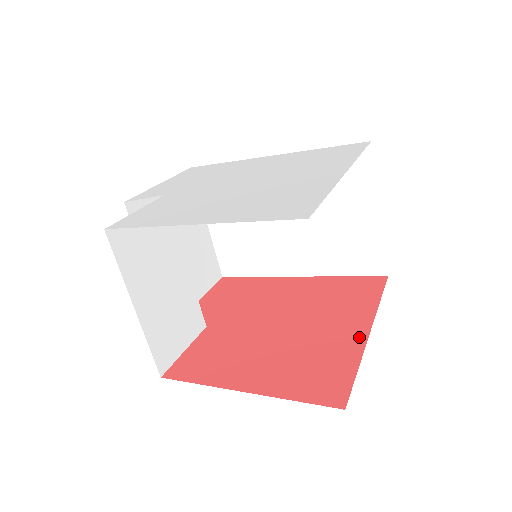
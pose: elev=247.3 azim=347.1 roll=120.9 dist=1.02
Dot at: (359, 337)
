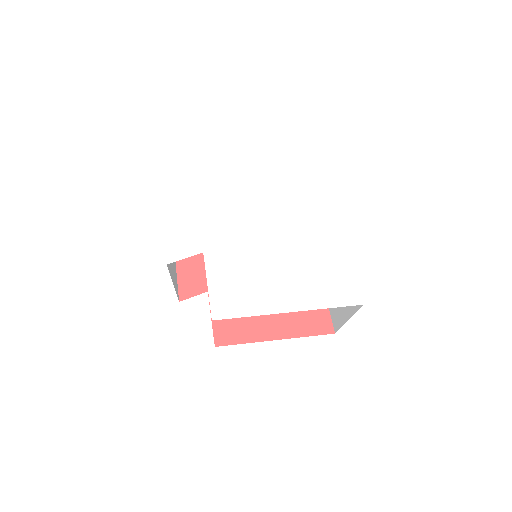
Dot at: occluded
